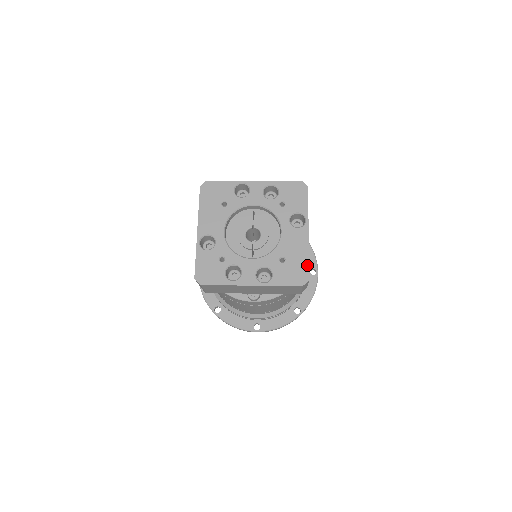
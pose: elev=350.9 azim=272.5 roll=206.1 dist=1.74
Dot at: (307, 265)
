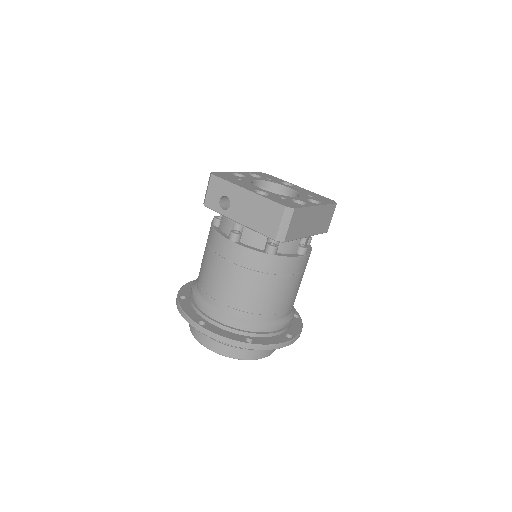
Dot at: (323, 197)
